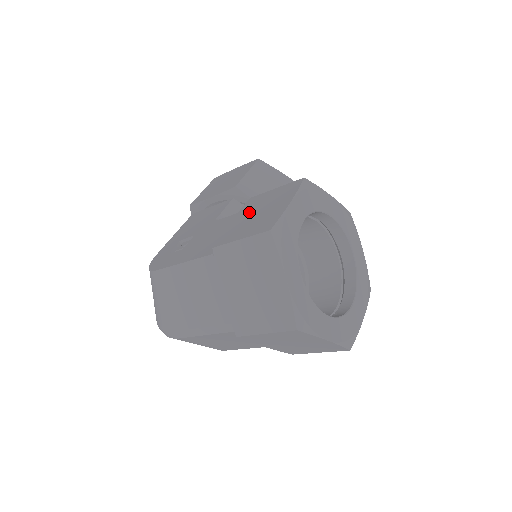
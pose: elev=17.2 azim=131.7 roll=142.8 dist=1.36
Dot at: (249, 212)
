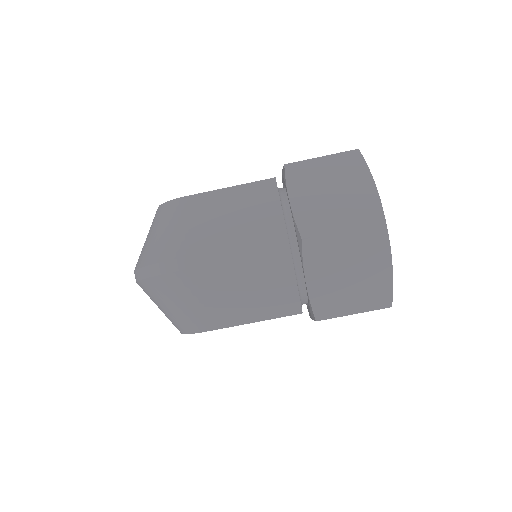
Dot at: occluded
